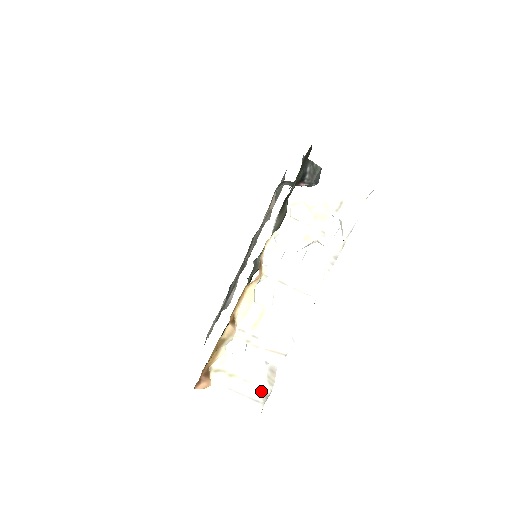
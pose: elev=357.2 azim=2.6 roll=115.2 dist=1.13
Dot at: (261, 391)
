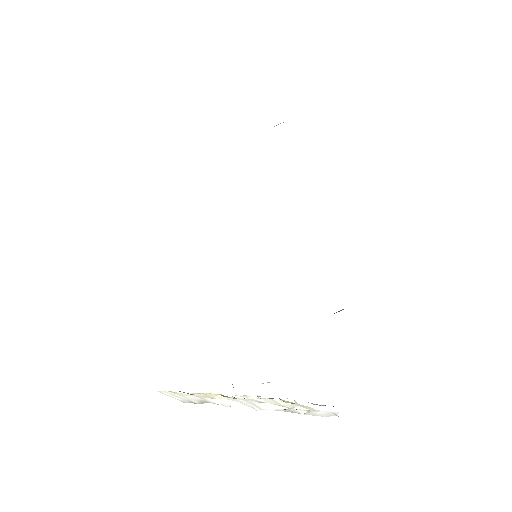
Dot at: (192, 401)
